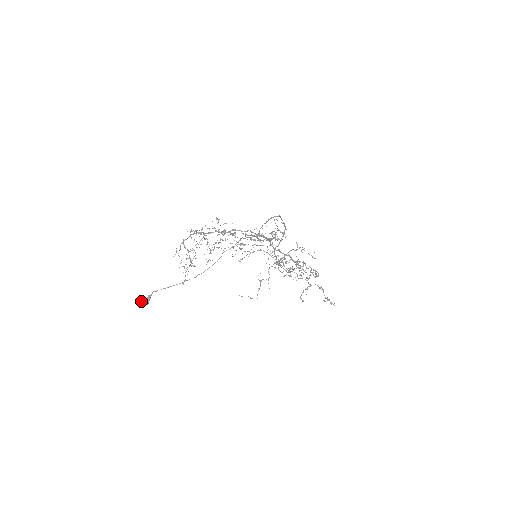
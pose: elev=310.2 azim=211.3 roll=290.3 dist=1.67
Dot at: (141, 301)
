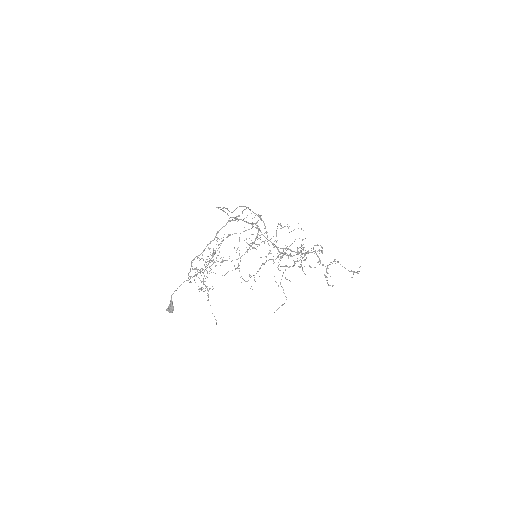
Dot at: (166, 309)
